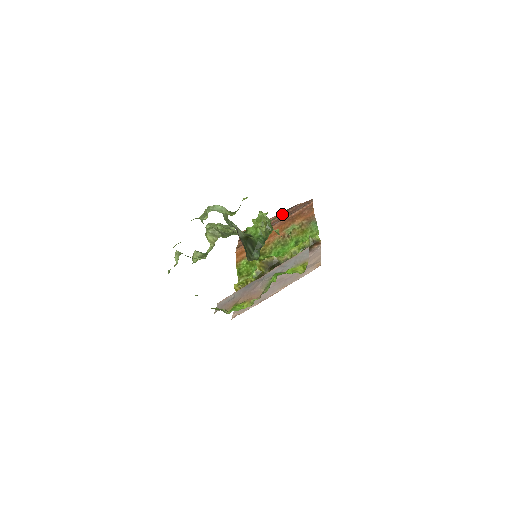
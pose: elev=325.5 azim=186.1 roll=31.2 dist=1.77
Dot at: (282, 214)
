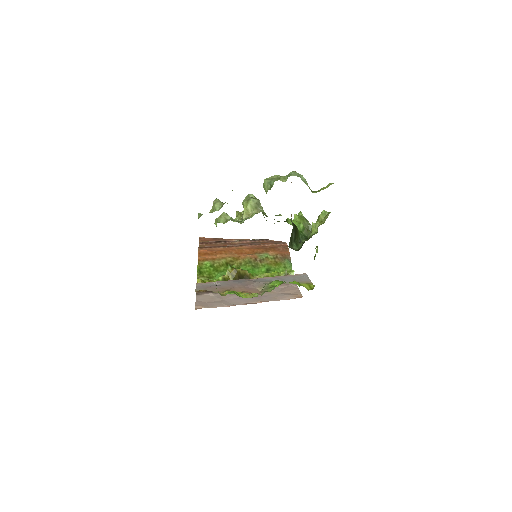
Dot at: (252, 240)
